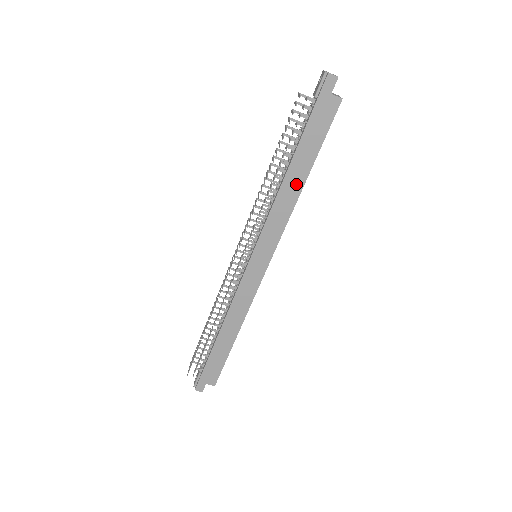
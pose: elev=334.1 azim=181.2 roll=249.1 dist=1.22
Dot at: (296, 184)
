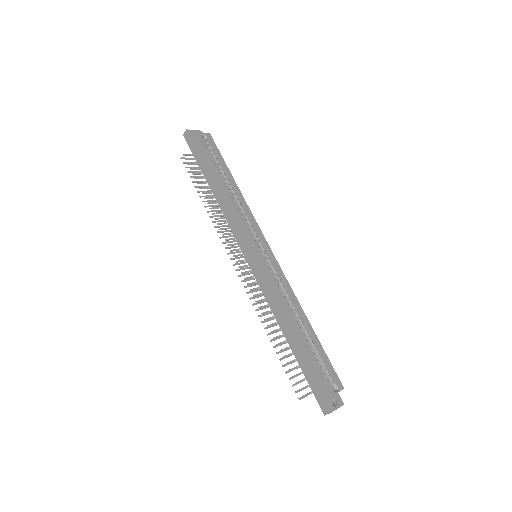
Dot at: (220, 191)
